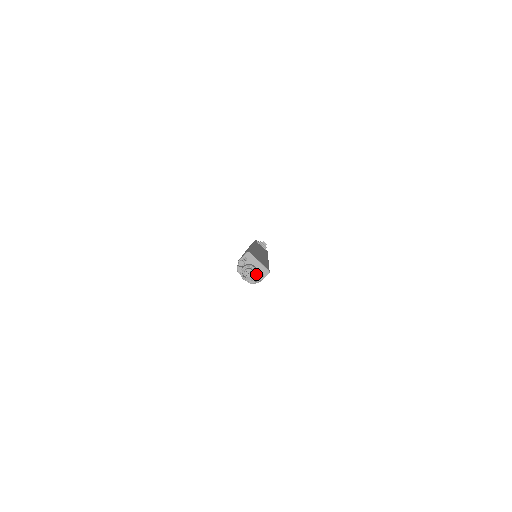
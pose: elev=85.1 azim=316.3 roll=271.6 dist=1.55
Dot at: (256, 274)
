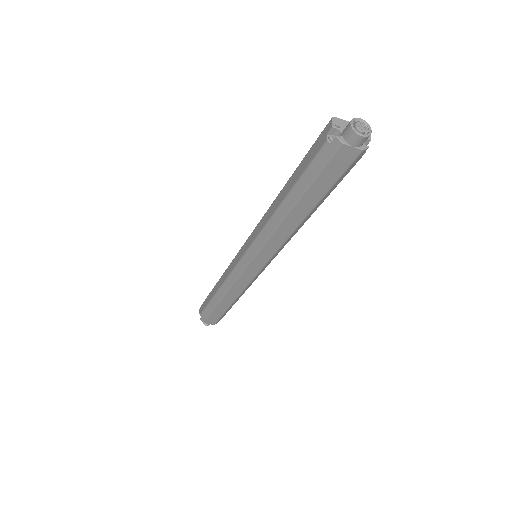
Dot at: (368, 125)
